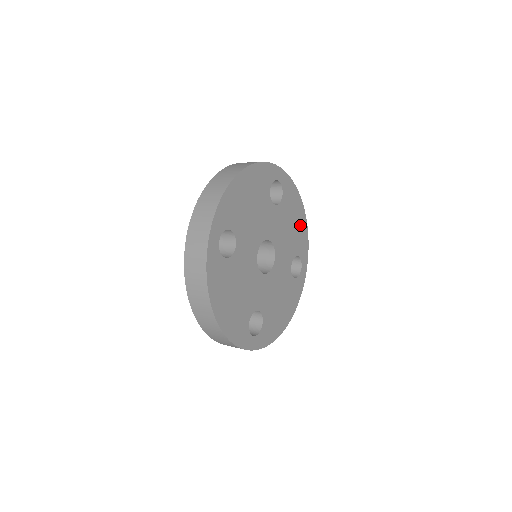
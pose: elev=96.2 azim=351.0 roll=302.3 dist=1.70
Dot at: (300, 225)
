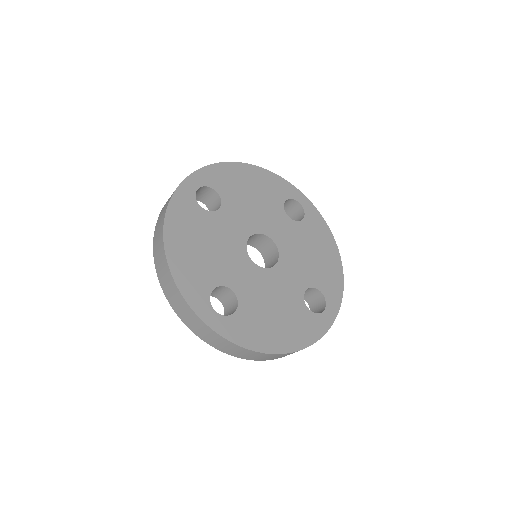
Dot at: (257, 179)
